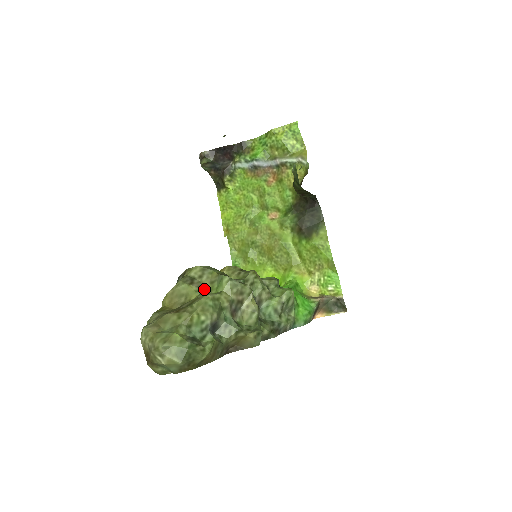
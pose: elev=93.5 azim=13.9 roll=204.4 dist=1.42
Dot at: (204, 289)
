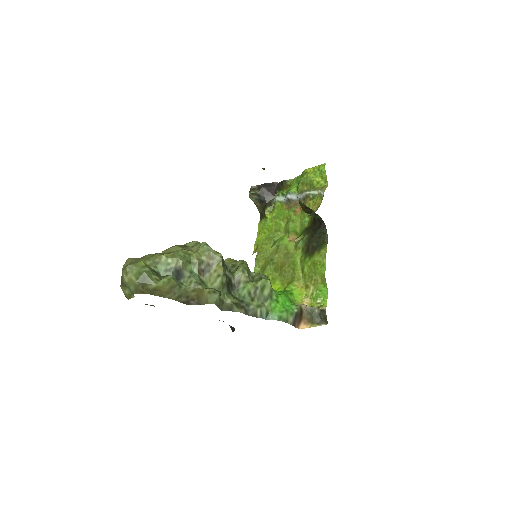
Dot at: occluded
